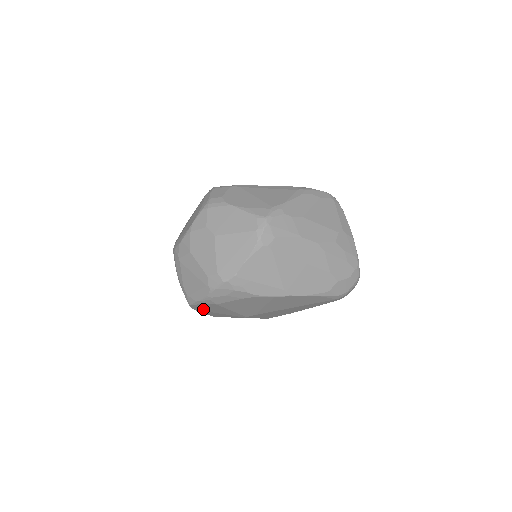
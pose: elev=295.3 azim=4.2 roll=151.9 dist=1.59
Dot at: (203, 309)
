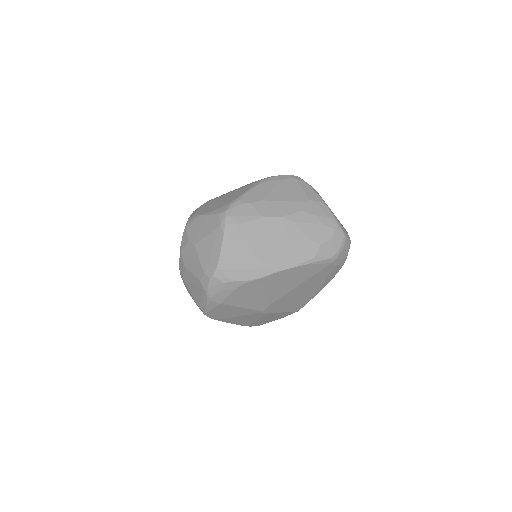
Dot at: (221, 316)
